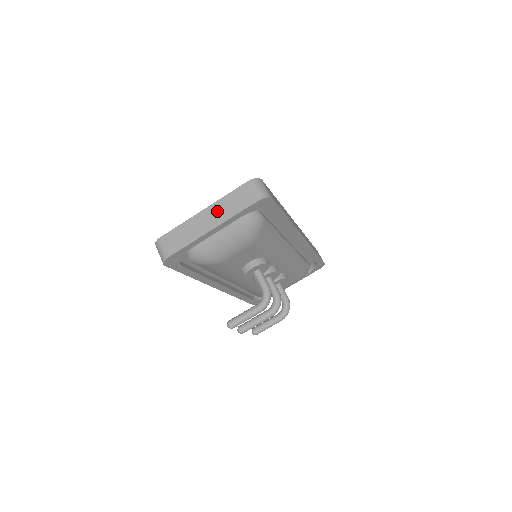
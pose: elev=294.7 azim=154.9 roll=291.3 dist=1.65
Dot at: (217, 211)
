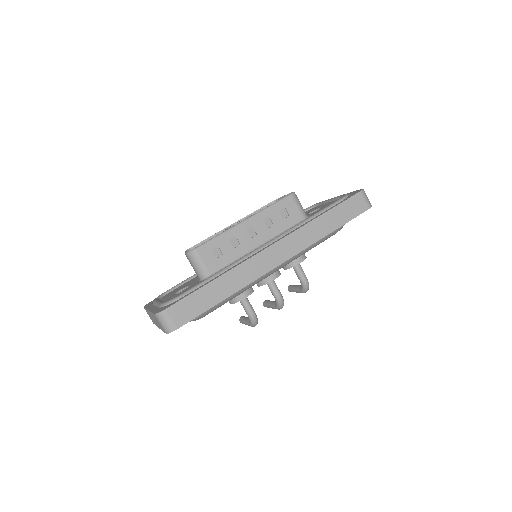
Dot at: (154, 319)
